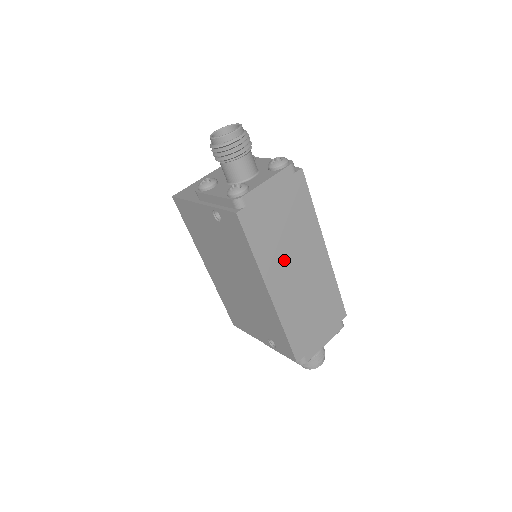
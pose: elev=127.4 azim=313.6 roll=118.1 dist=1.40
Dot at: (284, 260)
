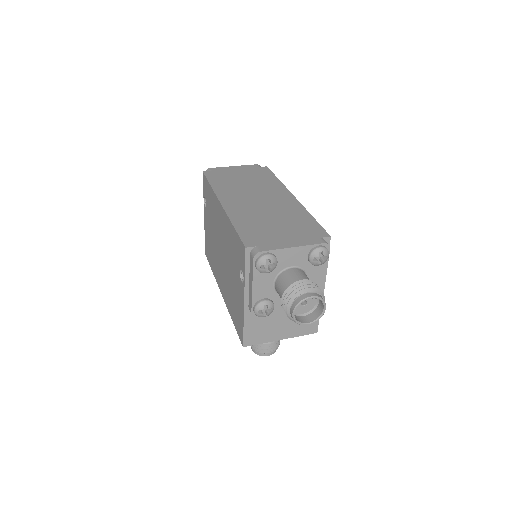
Dot at: (242, 192)
